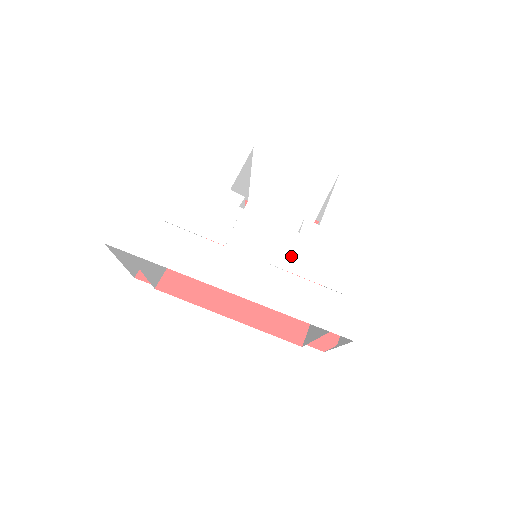
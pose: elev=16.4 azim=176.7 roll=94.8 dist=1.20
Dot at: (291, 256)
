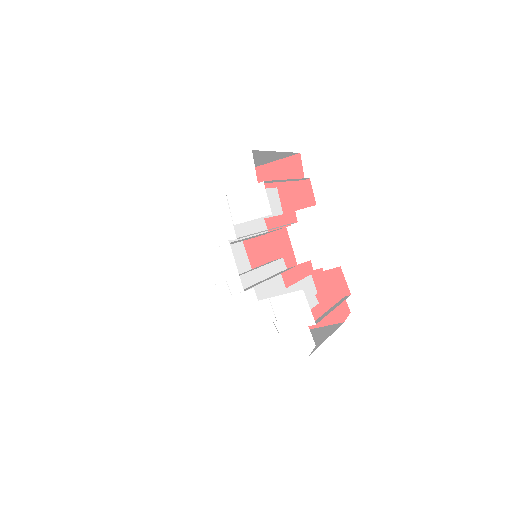
Dot at: (227, 296)
